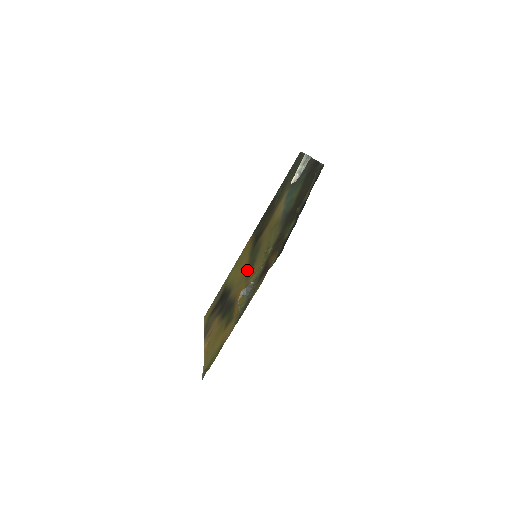
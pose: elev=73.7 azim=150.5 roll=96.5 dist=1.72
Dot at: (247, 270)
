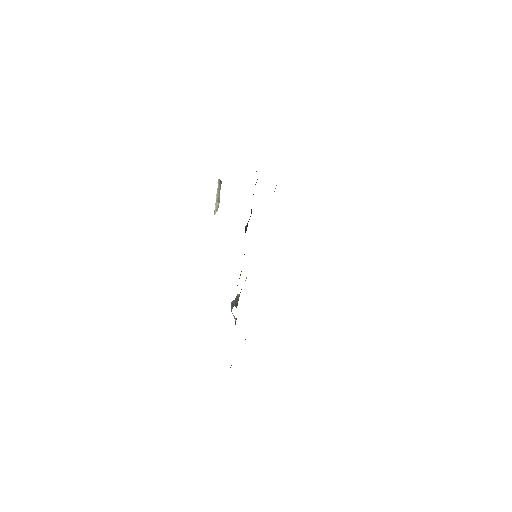
Dot at: occluded
